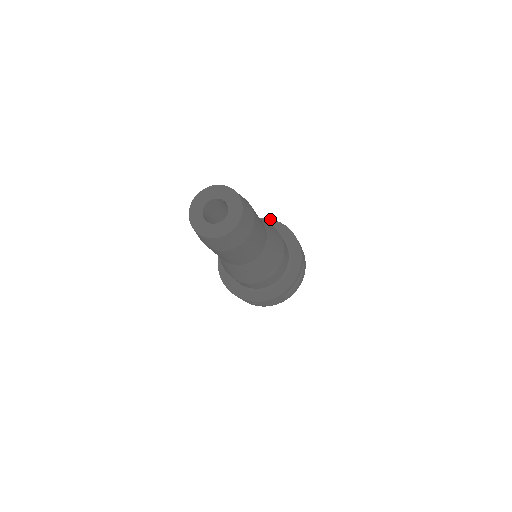
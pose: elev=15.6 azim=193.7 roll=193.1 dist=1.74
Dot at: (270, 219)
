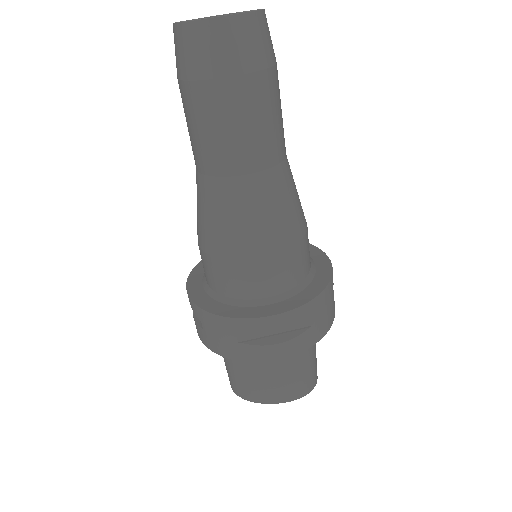
Dot at: occluded
